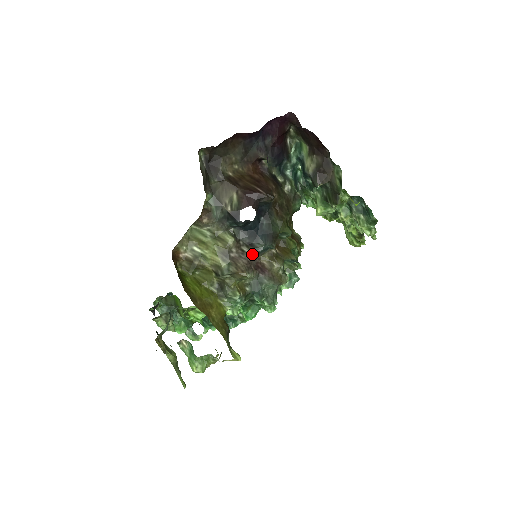
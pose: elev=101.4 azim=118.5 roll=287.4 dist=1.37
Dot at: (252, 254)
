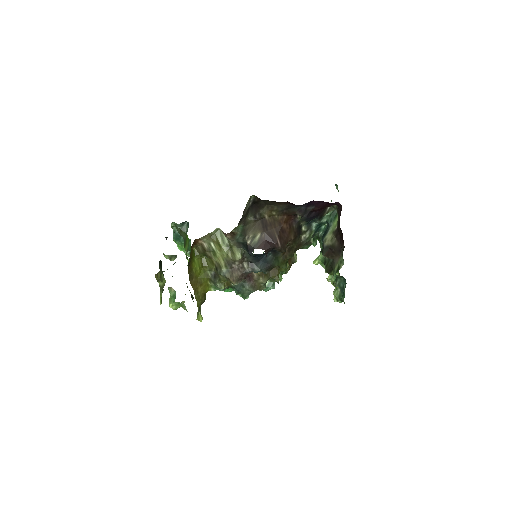
Dot at: (248, 271)
